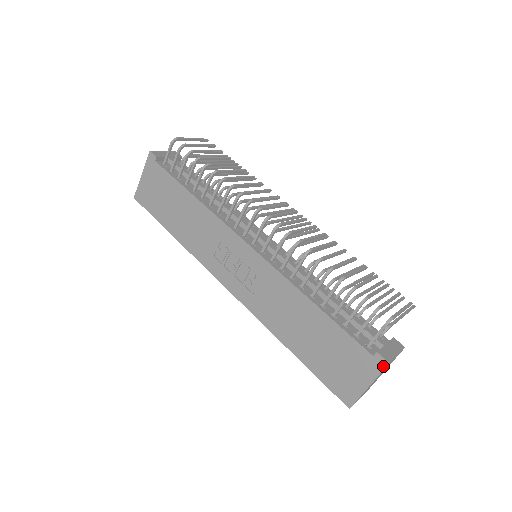
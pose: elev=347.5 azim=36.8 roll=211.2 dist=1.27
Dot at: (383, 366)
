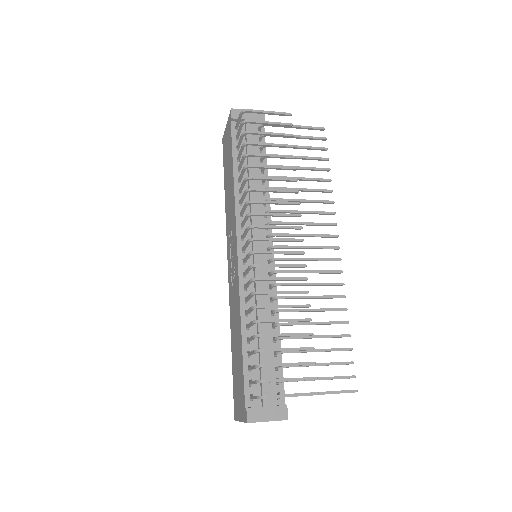
Dot at: (245, 420)
